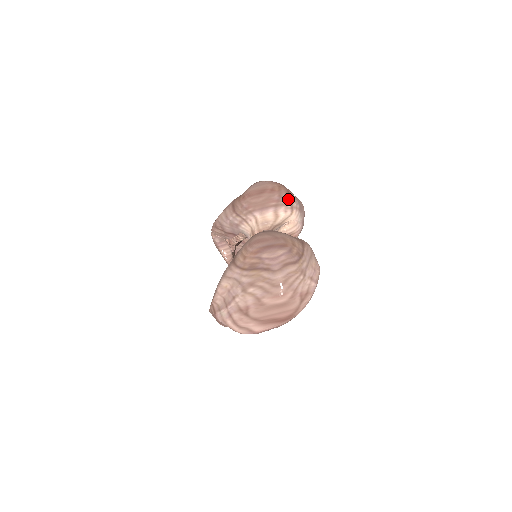
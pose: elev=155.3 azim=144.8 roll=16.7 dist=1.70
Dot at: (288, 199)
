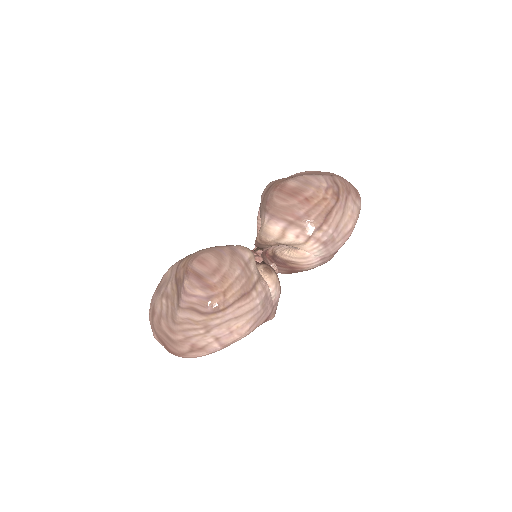
Dot at: (315, 223)
